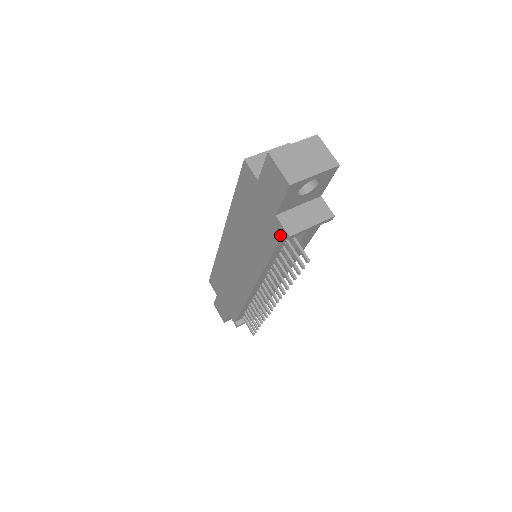
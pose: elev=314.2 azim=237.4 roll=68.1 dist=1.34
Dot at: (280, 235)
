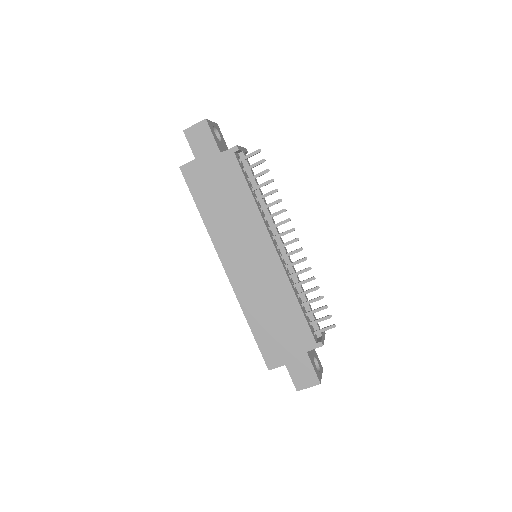
Dot at: (234, 157)
